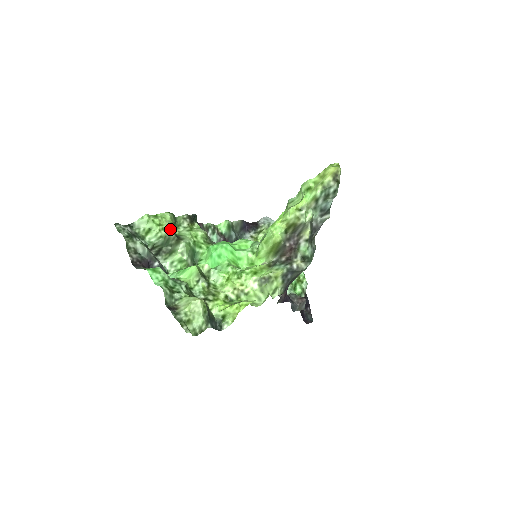
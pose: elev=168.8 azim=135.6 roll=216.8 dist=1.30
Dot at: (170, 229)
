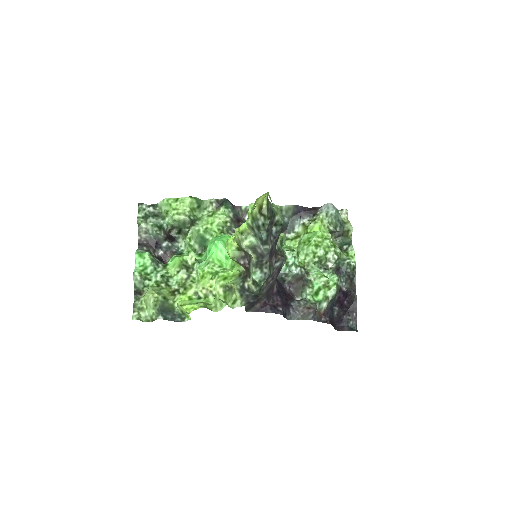
Dot at: (185, 214)
